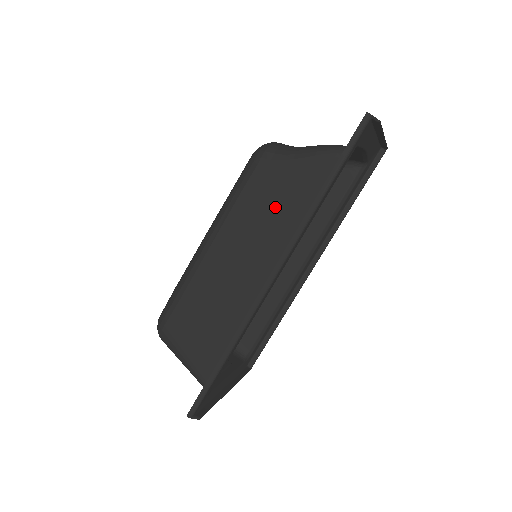
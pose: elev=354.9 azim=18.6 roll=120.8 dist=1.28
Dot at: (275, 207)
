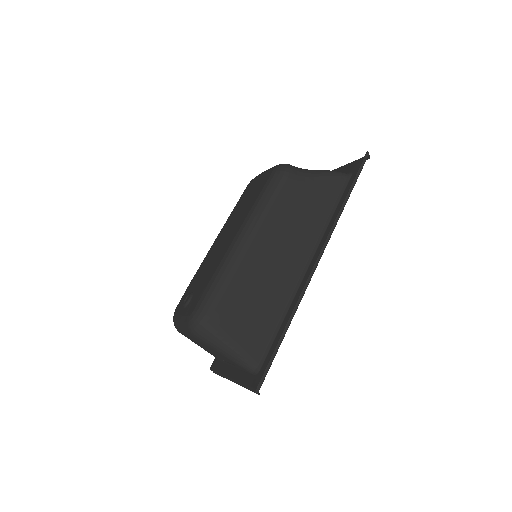
Dot at: (304, 210)
